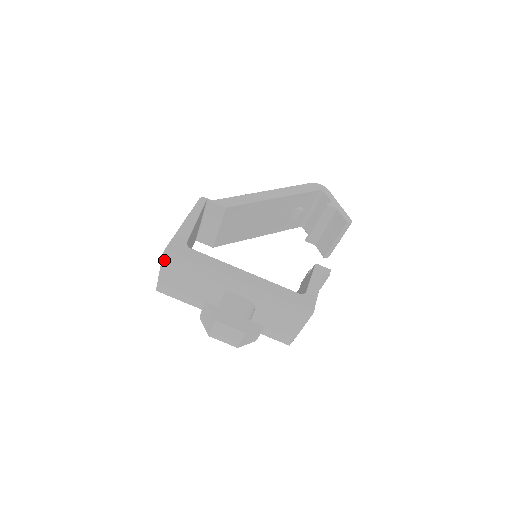
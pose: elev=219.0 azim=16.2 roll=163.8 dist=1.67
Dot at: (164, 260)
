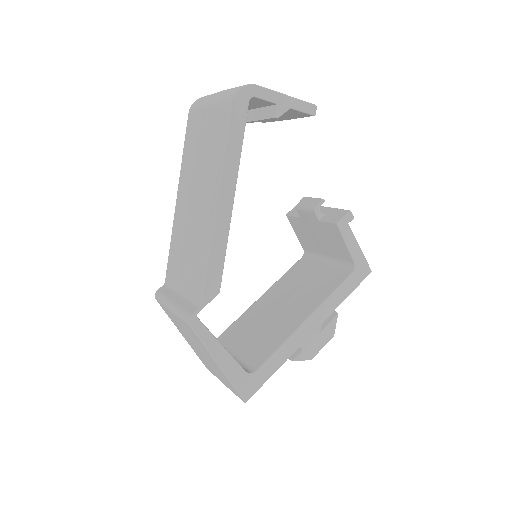
Dot at: occluded
